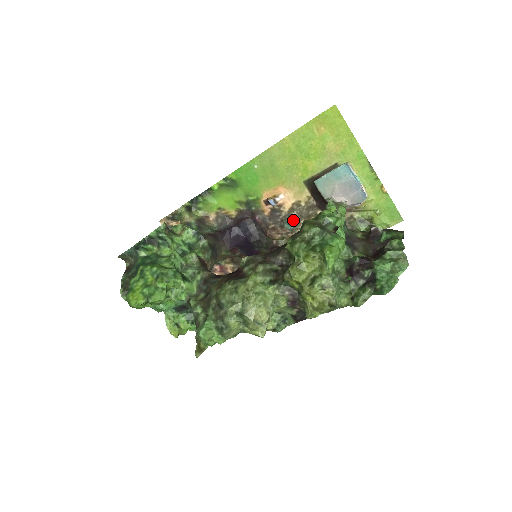
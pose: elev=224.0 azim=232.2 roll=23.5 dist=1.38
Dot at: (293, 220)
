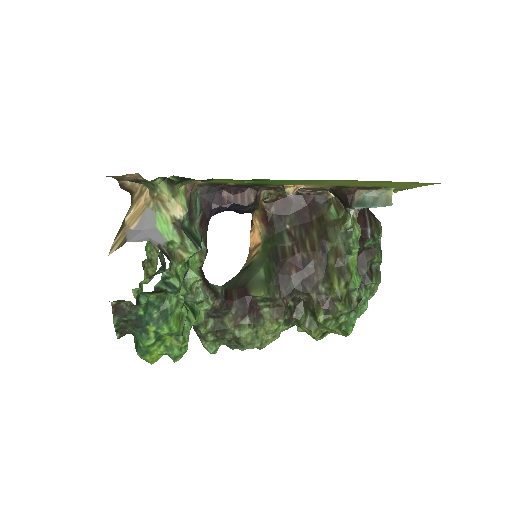
Dot at: occluded
